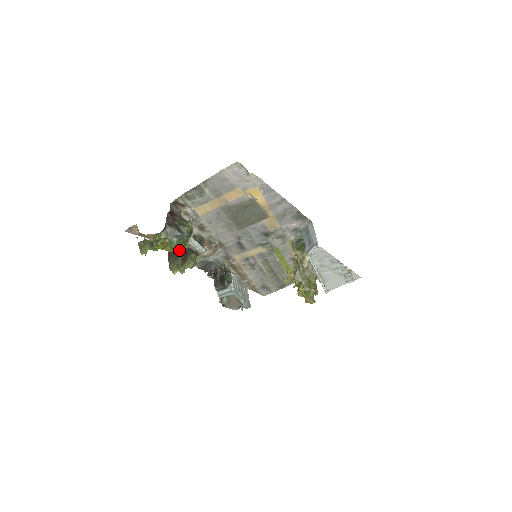
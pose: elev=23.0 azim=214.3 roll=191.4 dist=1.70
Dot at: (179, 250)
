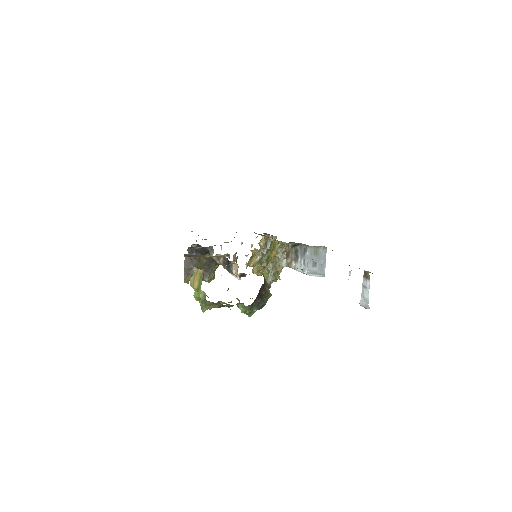
Dot at: (200, 259)
